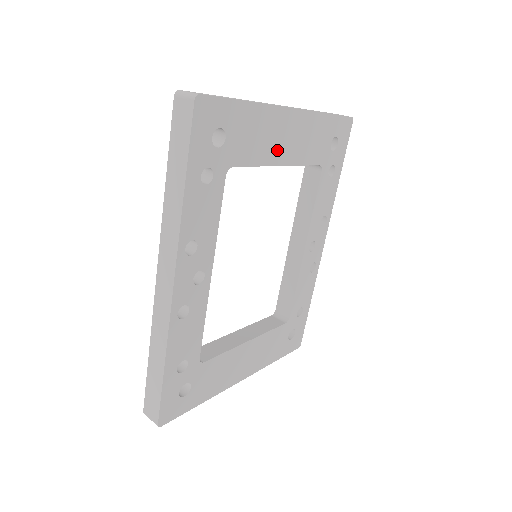
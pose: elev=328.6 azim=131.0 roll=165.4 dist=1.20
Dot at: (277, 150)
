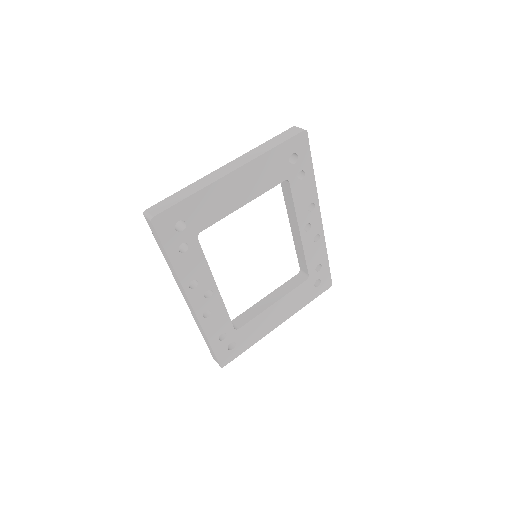
Dot at: (234, 200)
